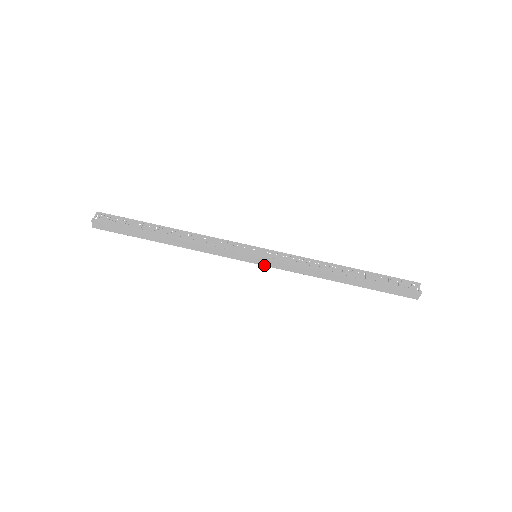
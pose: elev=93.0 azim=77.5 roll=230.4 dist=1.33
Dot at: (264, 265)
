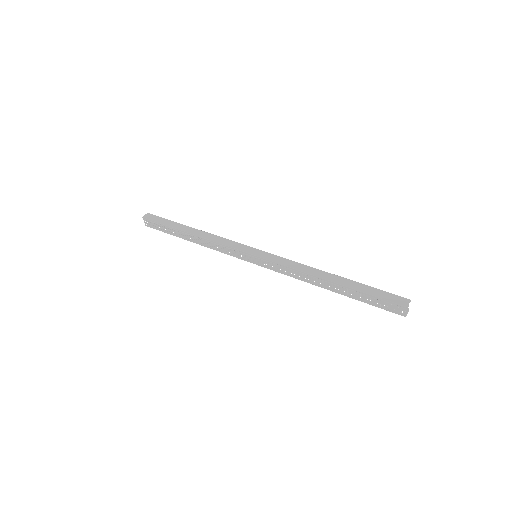
Dot at: (261, 257)
